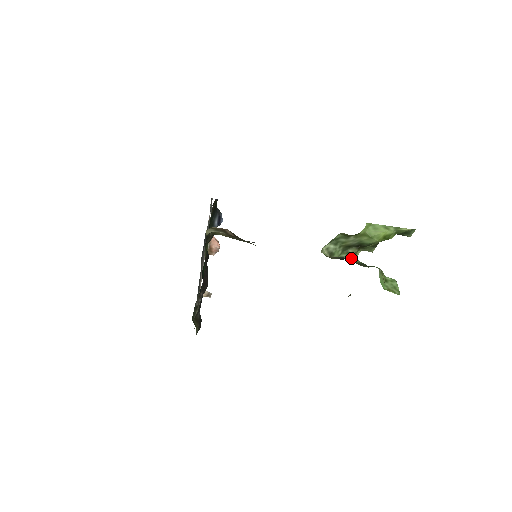
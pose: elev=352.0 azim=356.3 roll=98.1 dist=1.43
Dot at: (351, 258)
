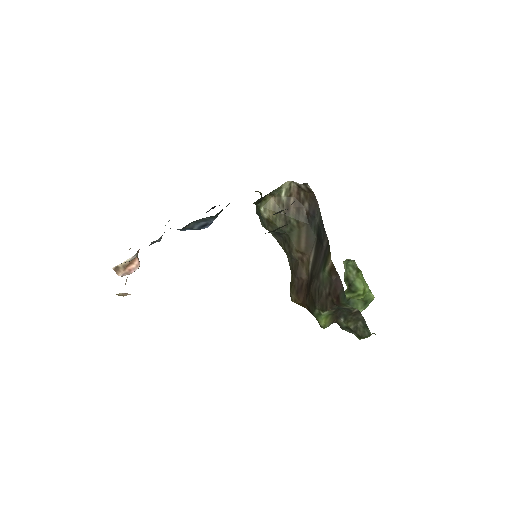
Dot at: occluded
